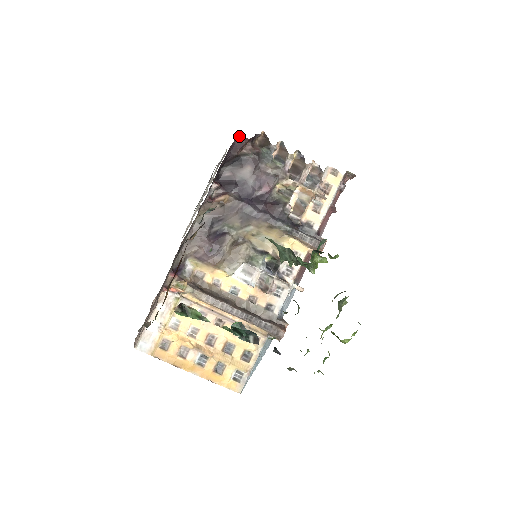
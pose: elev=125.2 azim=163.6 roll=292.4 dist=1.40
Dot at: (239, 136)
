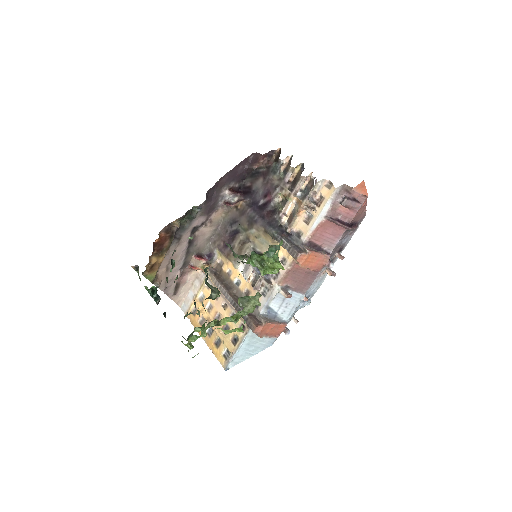
Dot at: occluded
